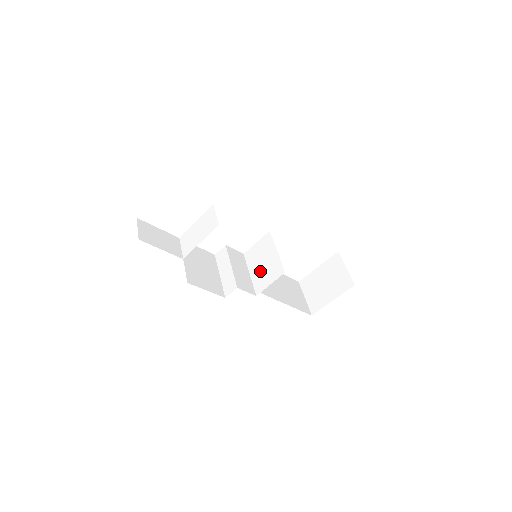
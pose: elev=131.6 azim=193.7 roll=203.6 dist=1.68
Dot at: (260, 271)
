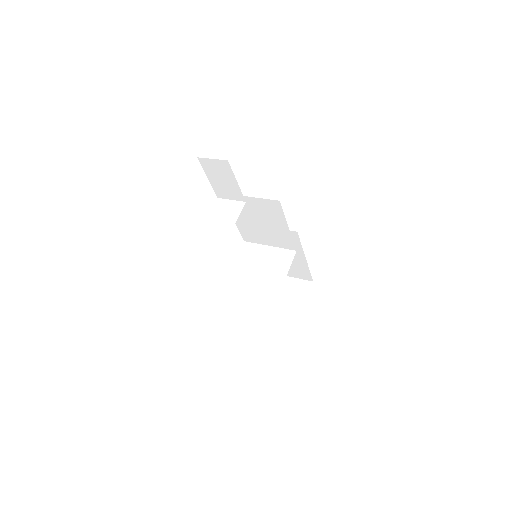
Dot at: occluded
